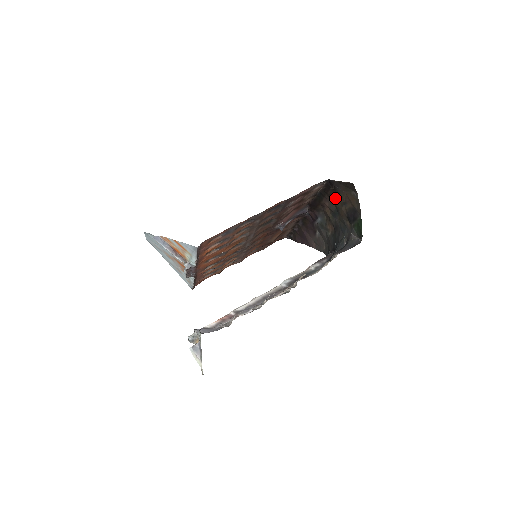
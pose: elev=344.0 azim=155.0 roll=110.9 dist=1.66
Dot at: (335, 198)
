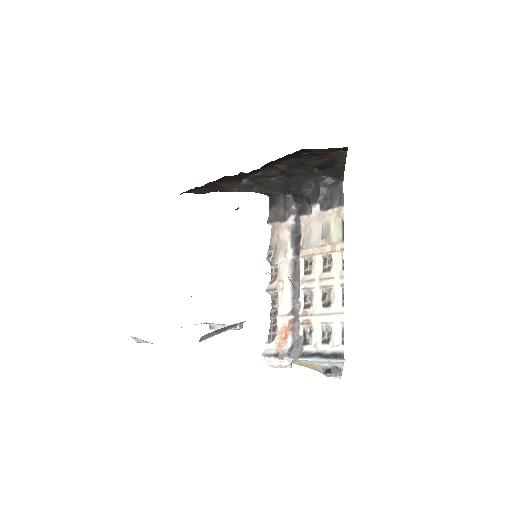
Dot at: (305, 158)
